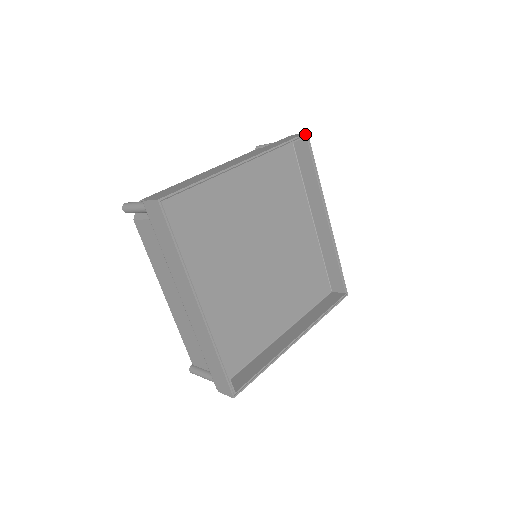
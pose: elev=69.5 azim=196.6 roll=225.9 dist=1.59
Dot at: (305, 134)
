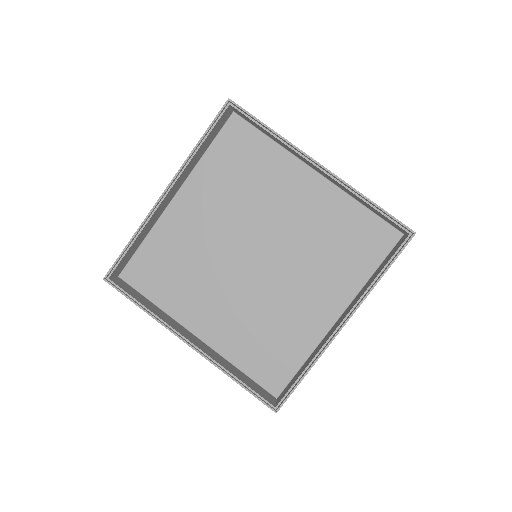
Dot at: (226, 103)
